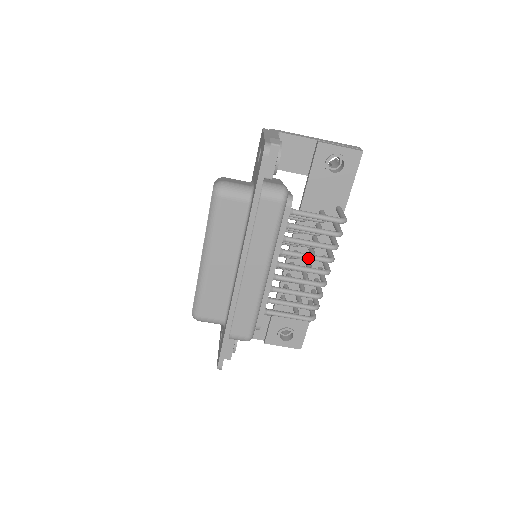
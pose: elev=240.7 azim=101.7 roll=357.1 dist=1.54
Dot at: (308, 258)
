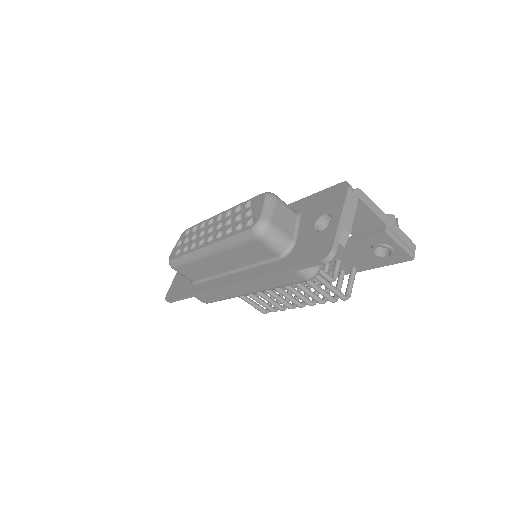
Dot at: (296, 295)
